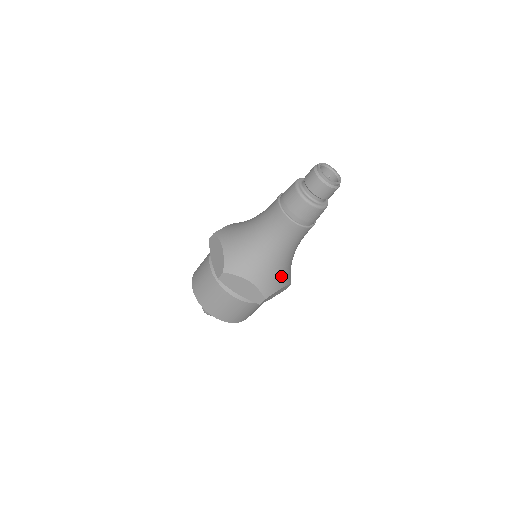
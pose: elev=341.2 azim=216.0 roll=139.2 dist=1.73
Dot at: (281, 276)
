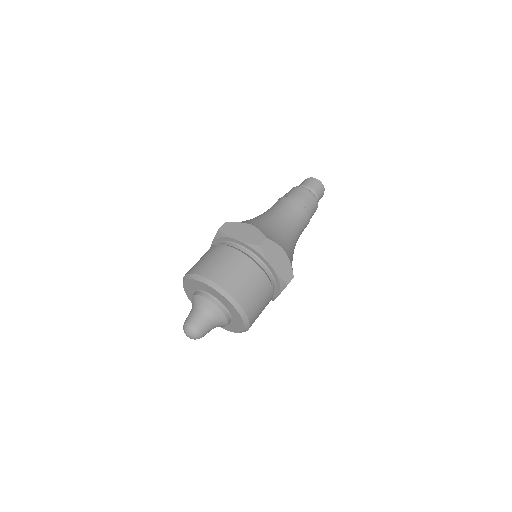
Dot at: occluded
